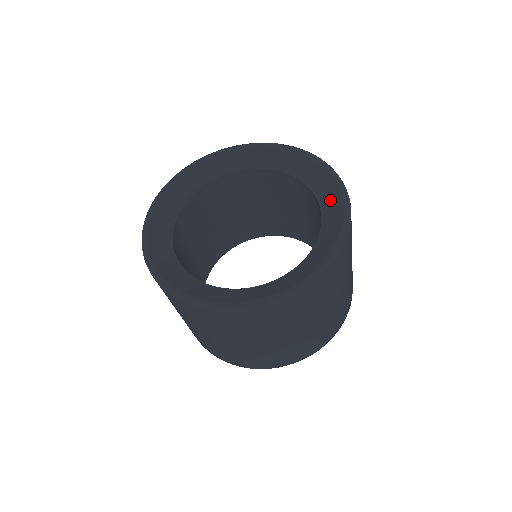
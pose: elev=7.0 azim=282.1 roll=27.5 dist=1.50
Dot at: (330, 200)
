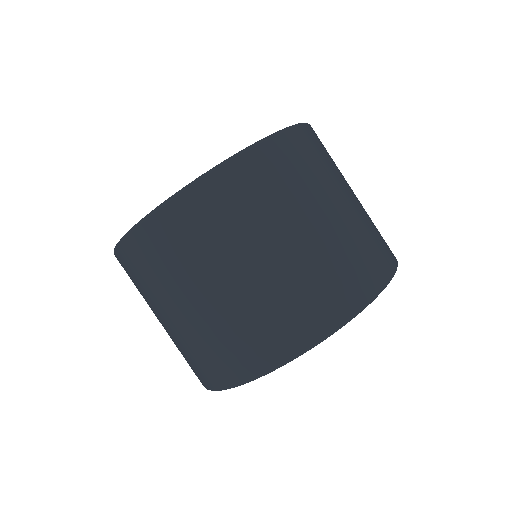
Dot at: occluded
